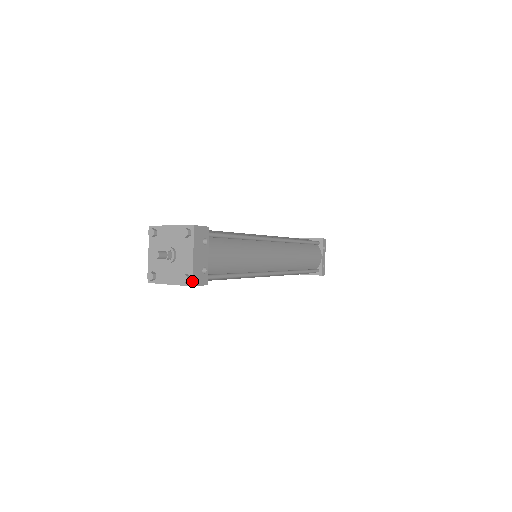
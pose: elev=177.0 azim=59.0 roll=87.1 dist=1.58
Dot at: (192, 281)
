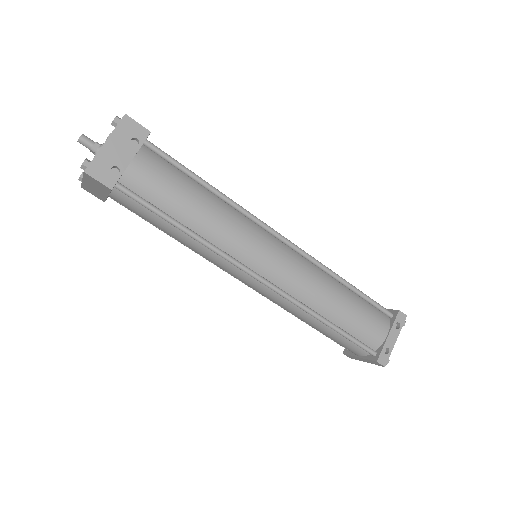
Dot at: (87, 166)
